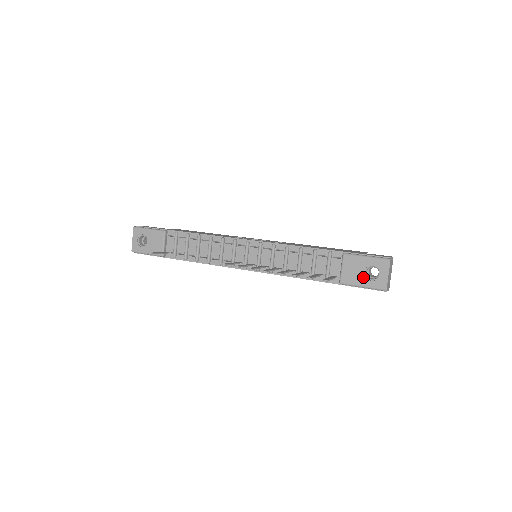
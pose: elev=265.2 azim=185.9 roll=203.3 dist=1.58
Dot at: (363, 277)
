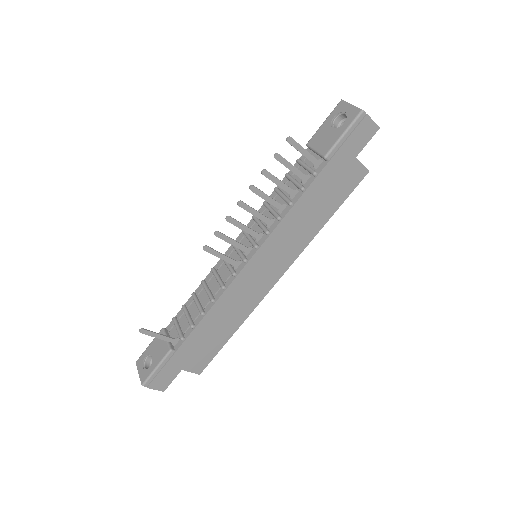
Dot at: (336, 130)
